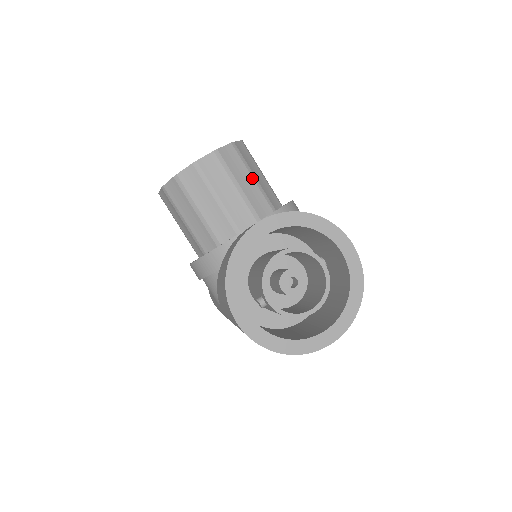
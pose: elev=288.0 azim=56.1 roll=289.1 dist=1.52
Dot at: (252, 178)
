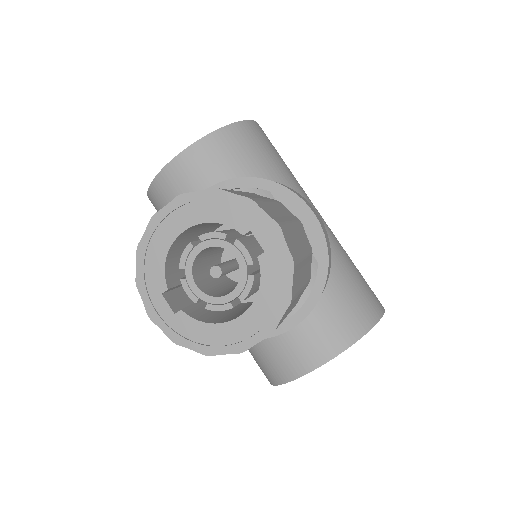
Dot at: occluded
